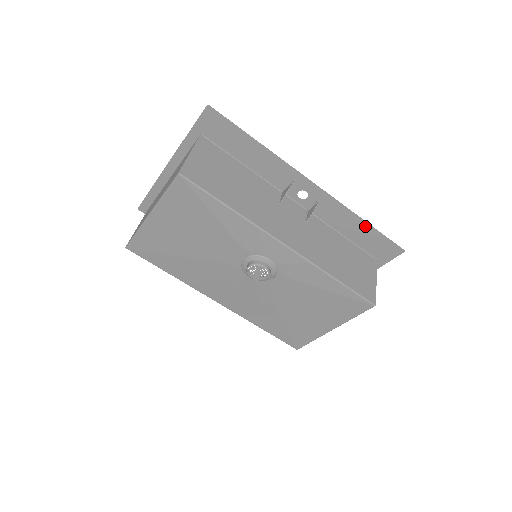
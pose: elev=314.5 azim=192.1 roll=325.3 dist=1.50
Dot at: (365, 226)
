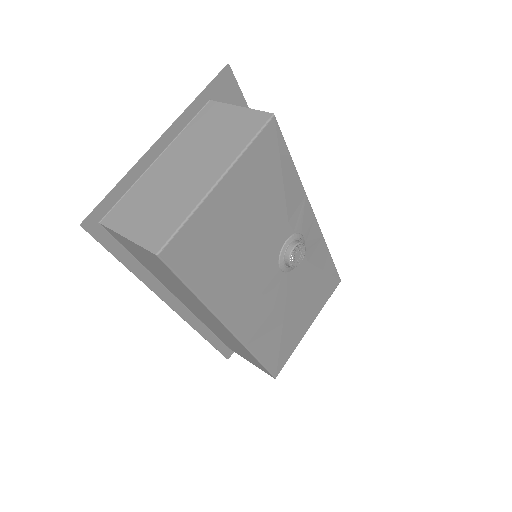
Dot at: occluded
